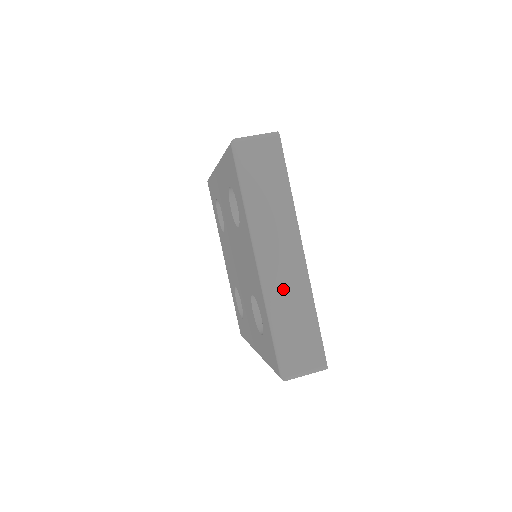
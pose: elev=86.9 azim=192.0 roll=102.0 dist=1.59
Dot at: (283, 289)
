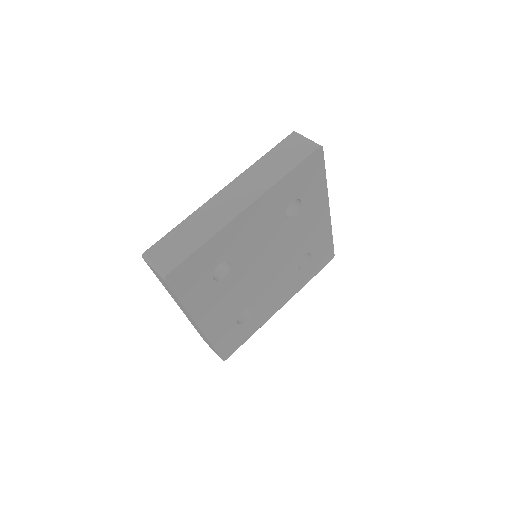
Dot at: (212, 212)
